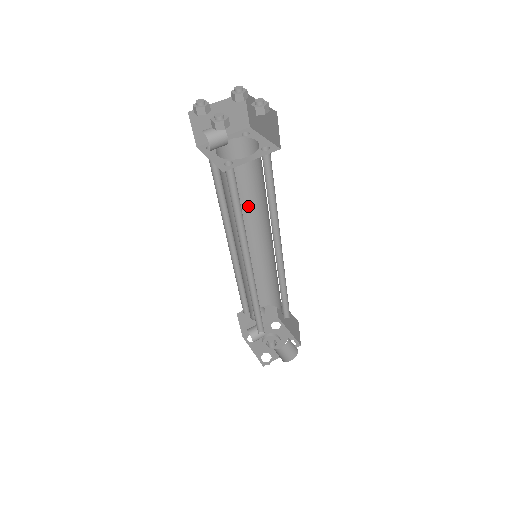
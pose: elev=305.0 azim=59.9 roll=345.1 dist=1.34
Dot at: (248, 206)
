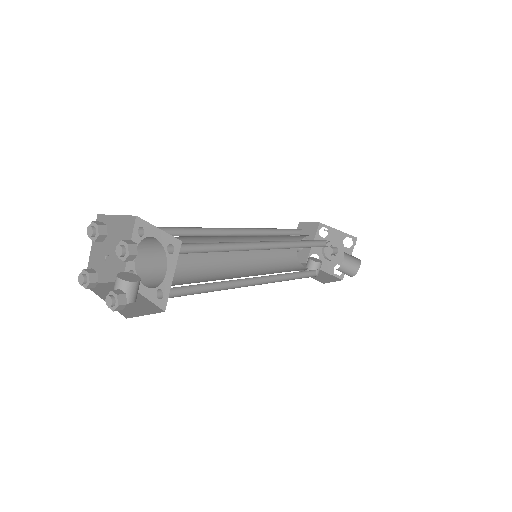
Dot at: (208, 242)
